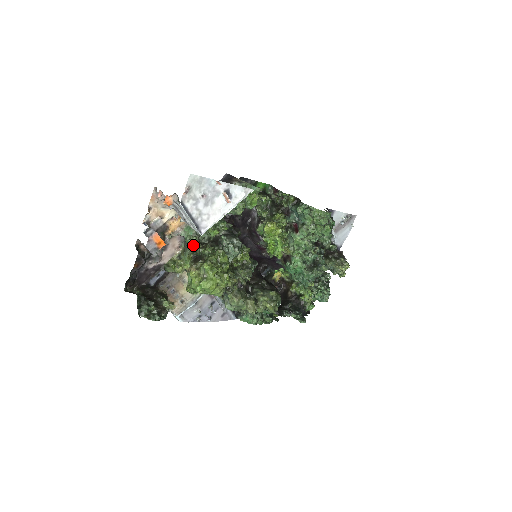
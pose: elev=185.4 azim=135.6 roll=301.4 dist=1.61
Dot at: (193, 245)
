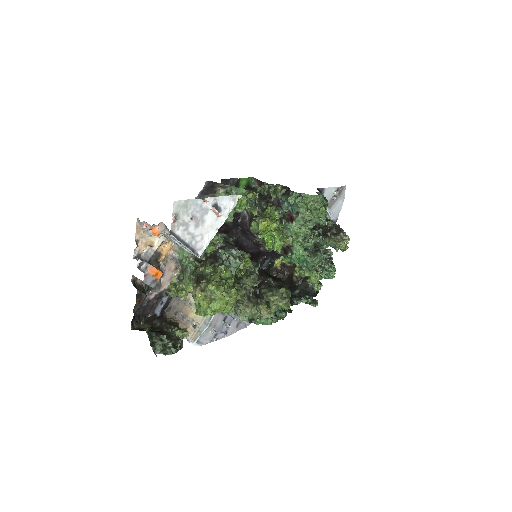
Dot at: (192, 267)
